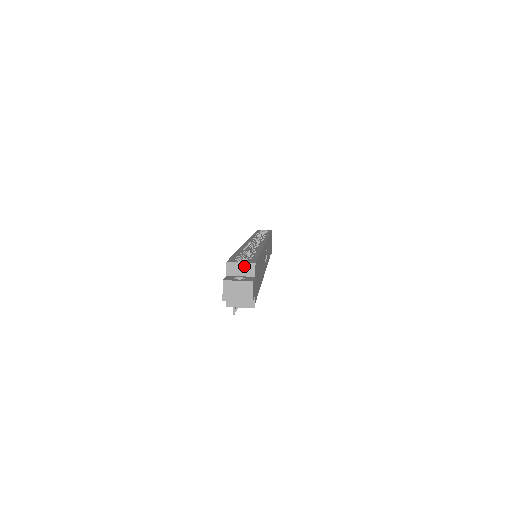
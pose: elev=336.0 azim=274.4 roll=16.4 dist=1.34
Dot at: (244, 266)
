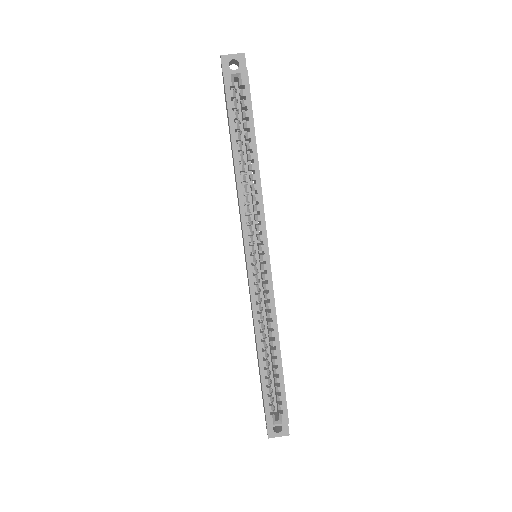
Dot at: (280, 424)
